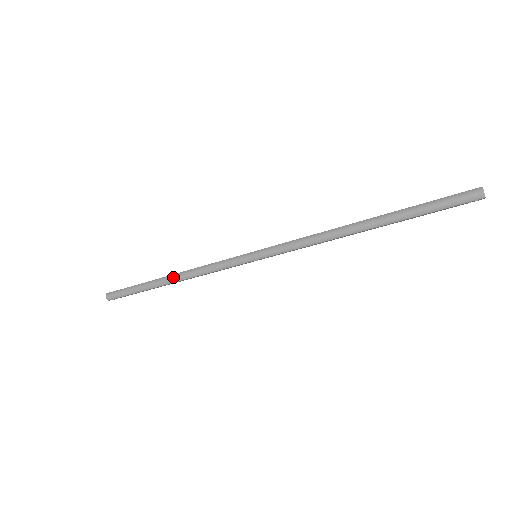
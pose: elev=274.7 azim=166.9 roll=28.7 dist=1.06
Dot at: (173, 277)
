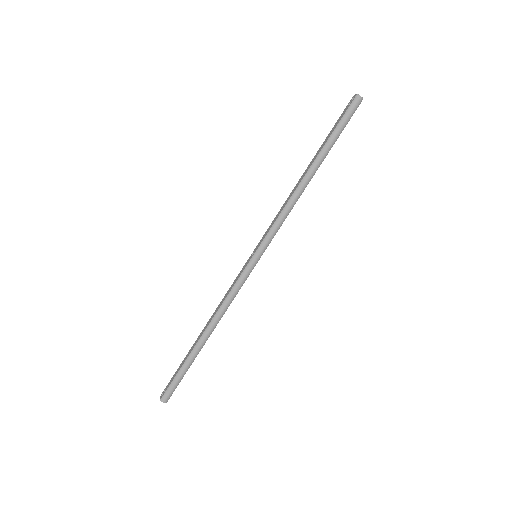
Dot at: (209, 330)
